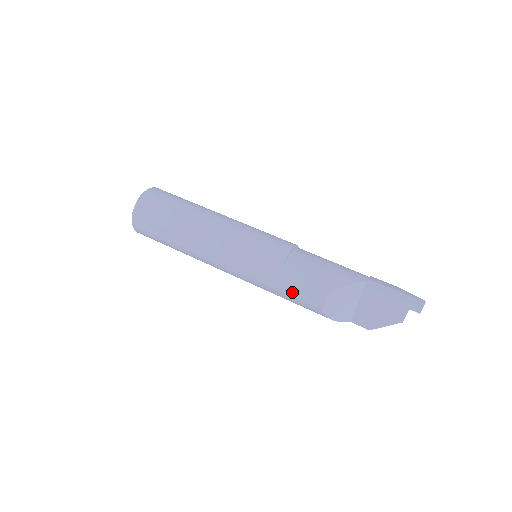
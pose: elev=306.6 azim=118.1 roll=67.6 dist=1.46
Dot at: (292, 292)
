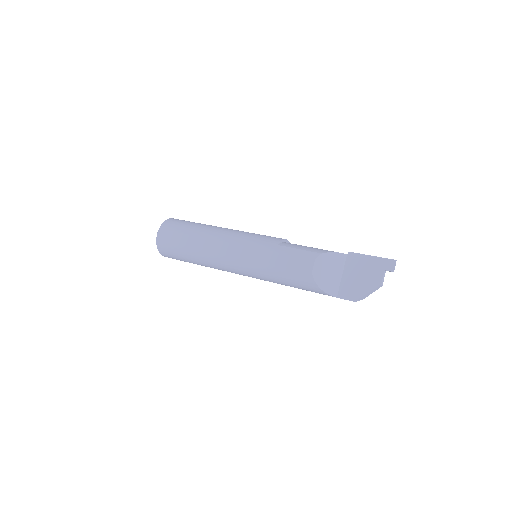
Dot at: (286, 263)
